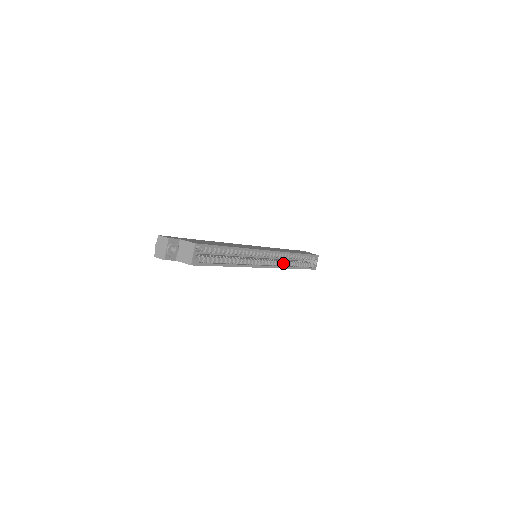
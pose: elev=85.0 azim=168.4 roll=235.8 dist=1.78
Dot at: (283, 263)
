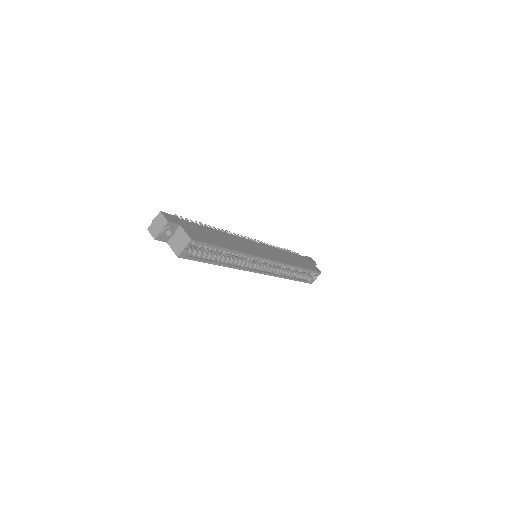
Dot at: (280, 271)
